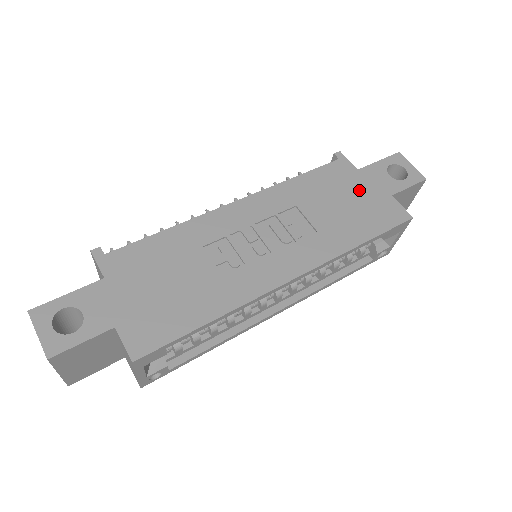
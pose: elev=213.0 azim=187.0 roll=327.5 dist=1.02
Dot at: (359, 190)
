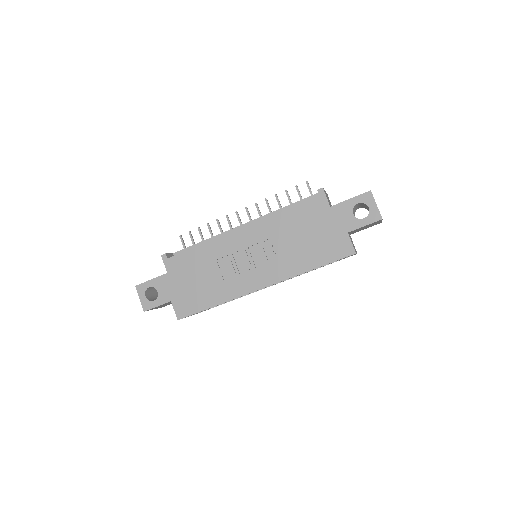
Dot at: (325, 226)
